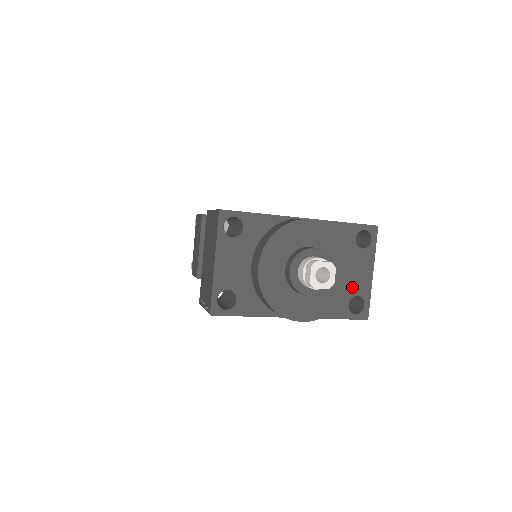
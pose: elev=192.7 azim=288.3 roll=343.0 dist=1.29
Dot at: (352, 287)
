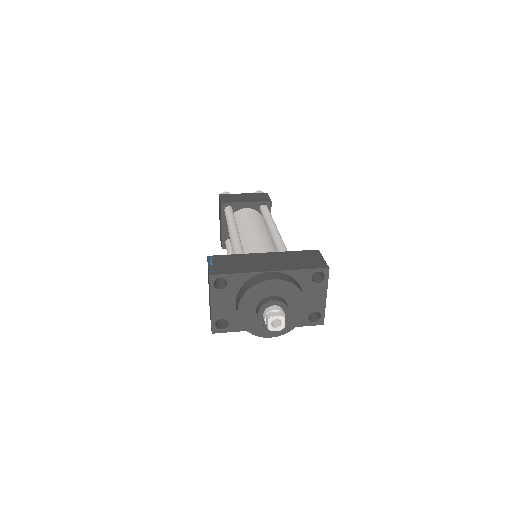
Dot at: (310, 307)
